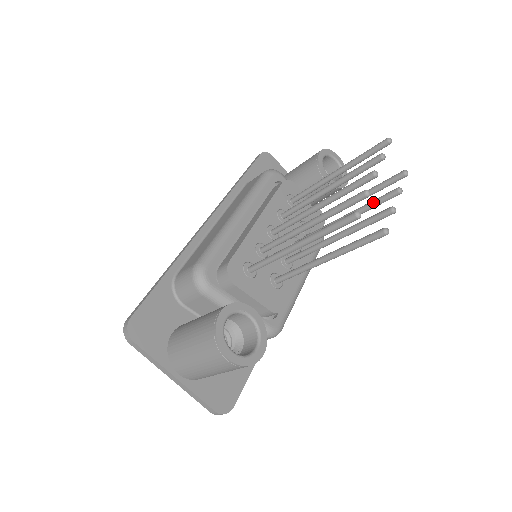
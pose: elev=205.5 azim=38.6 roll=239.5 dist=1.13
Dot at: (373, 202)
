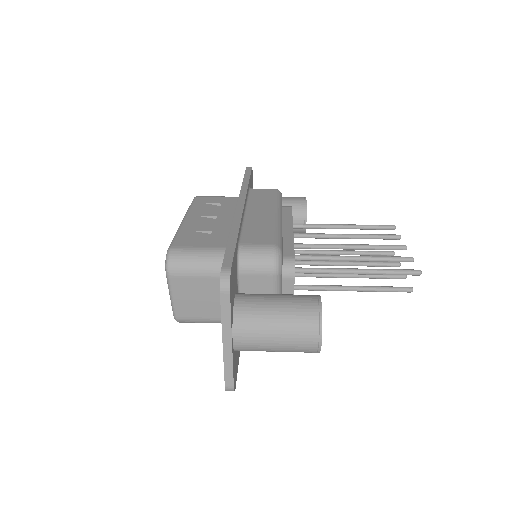
Dot at: (378, 263)
